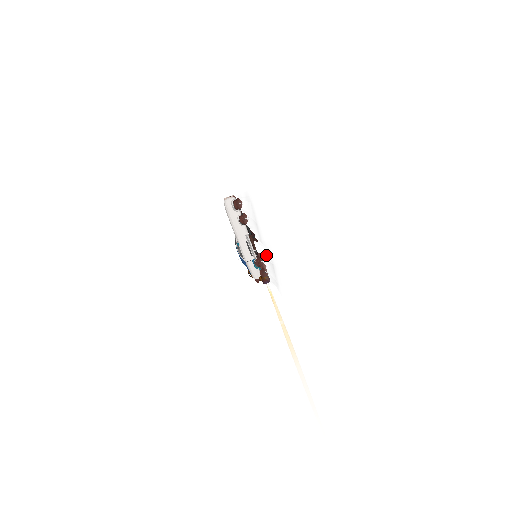
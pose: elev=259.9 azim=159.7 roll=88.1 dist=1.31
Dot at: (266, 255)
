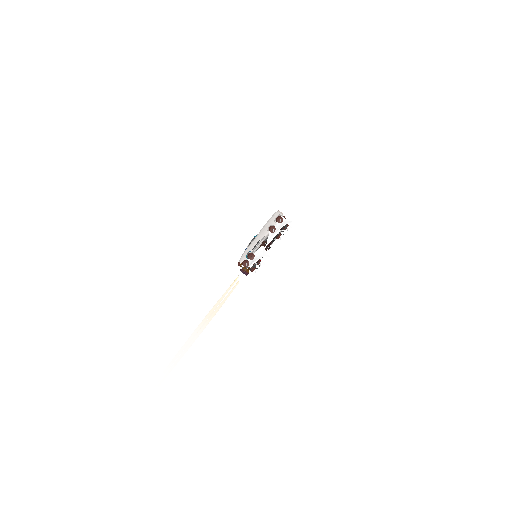
Dot at: (257, 256)
